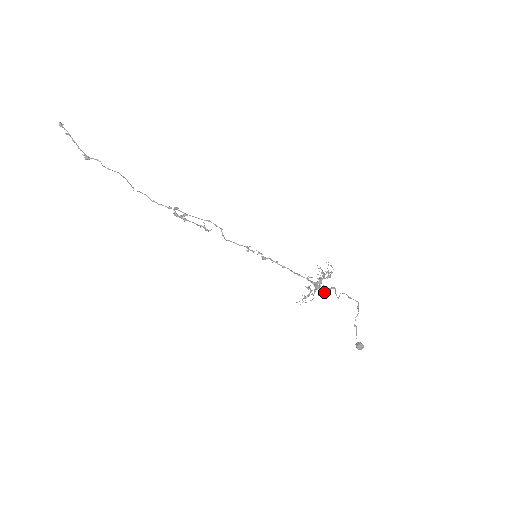
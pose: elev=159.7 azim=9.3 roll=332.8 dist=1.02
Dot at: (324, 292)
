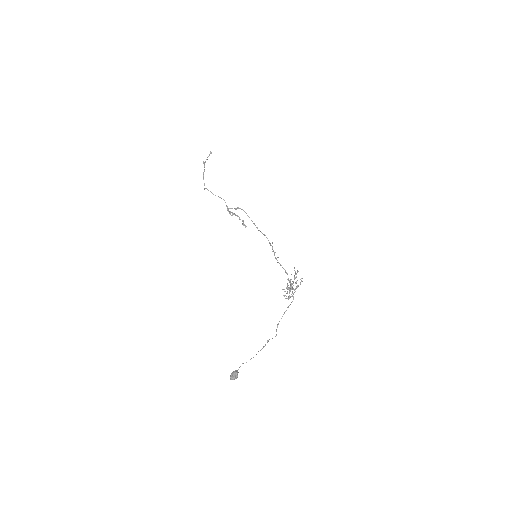
Dot at: (286, 296)
